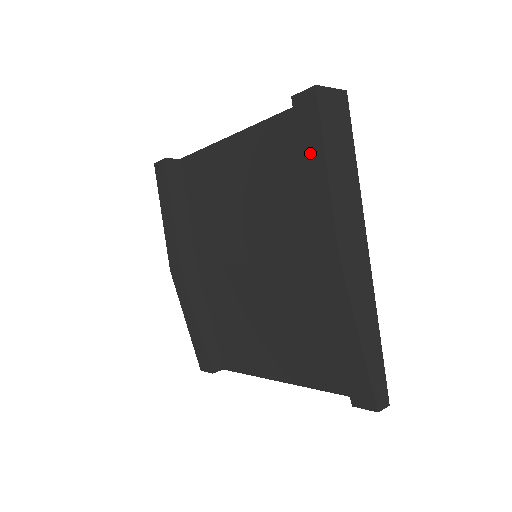
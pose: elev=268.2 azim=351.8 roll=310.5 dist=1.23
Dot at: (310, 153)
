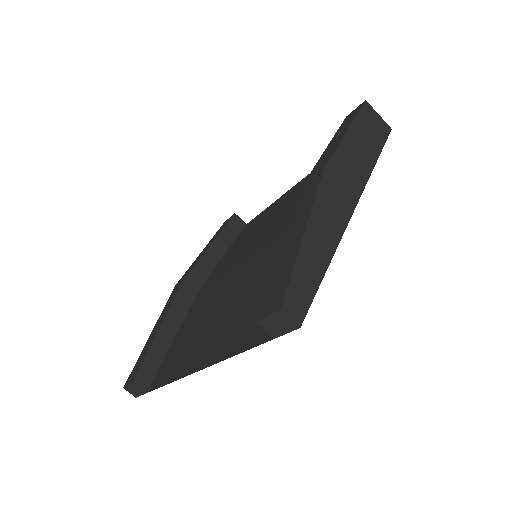
Dot at: (341, 131)
